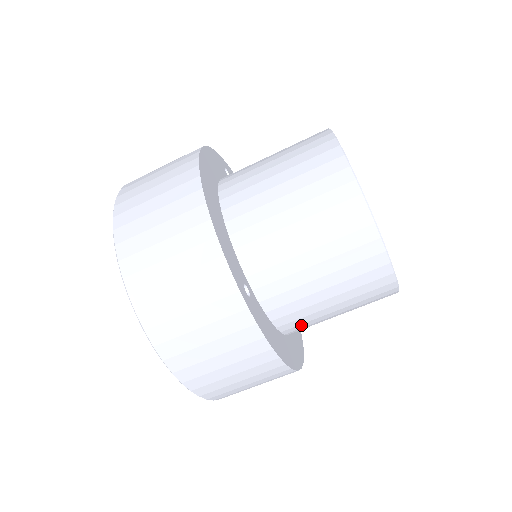
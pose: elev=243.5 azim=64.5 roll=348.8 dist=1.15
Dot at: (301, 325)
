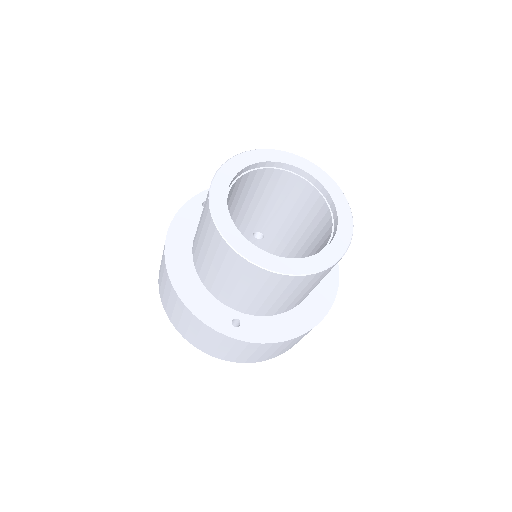
Dot at: (298, 302)
